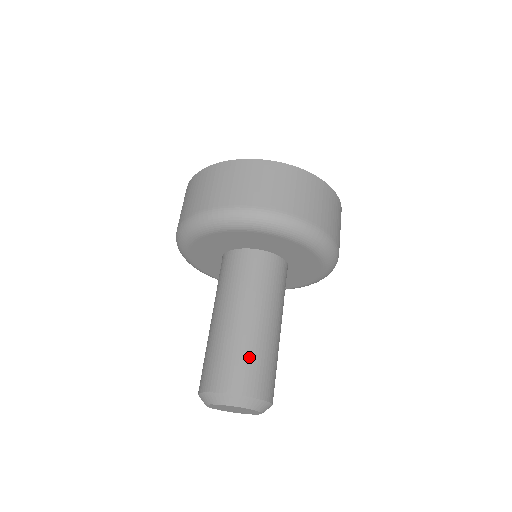
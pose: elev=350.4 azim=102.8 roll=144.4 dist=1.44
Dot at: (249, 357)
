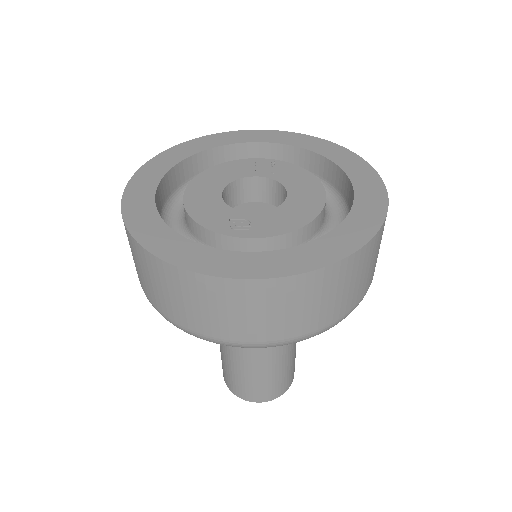
Dot at: (273, 379)
